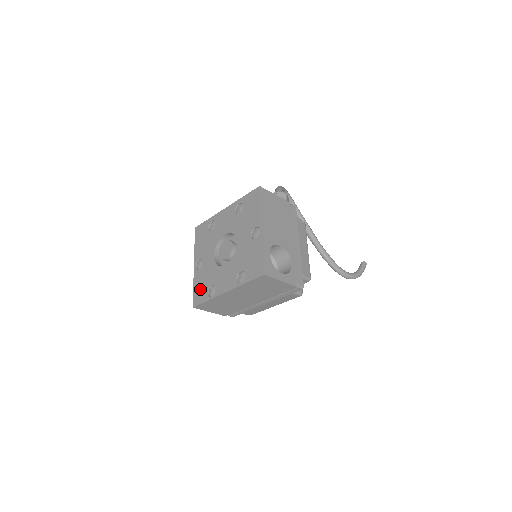
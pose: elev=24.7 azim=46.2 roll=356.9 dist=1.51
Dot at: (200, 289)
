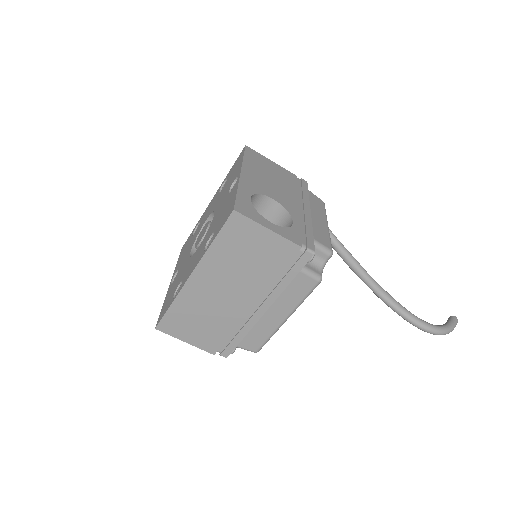
Dot at: (167, 300)
